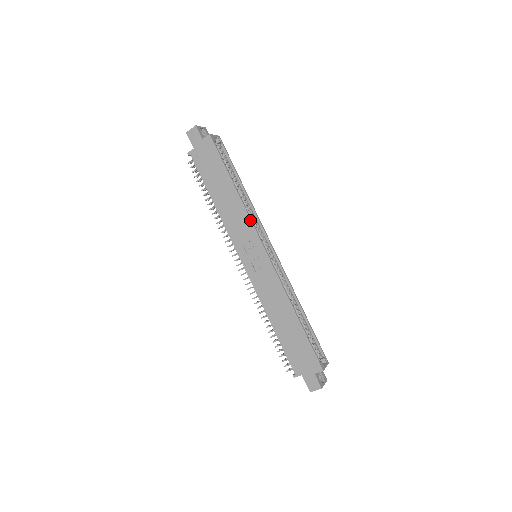
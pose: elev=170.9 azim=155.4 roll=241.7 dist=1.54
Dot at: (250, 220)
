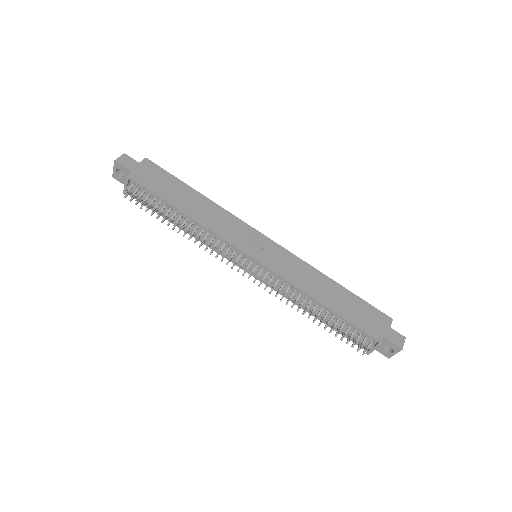
Dot at: (236, 217)
